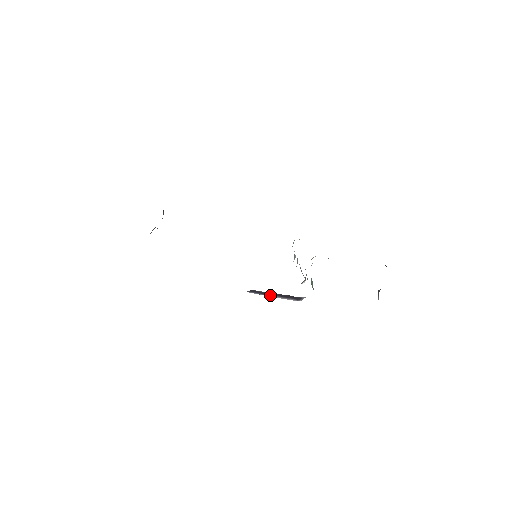
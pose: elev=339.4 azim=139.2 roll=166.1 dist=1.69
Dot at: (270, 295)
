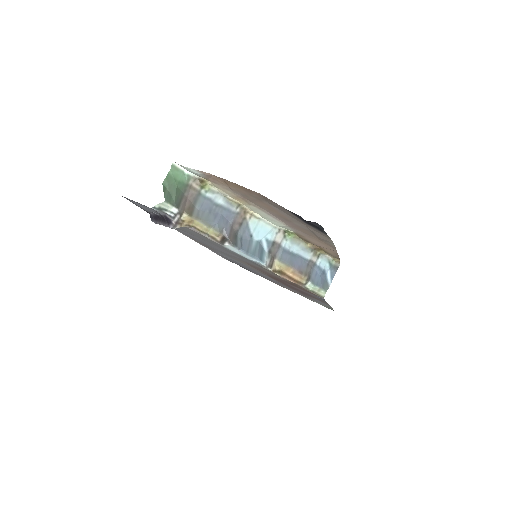
Dot at: (159, 222)
